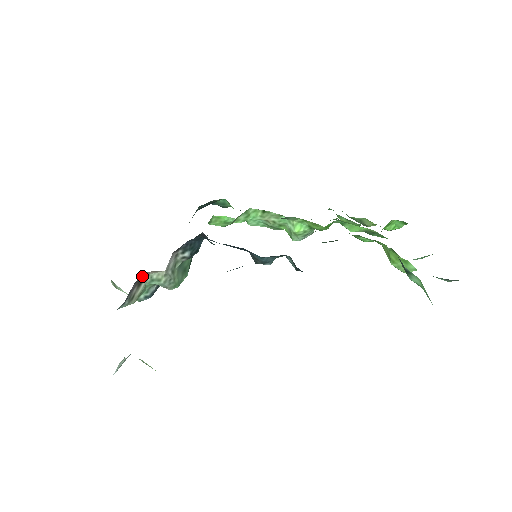
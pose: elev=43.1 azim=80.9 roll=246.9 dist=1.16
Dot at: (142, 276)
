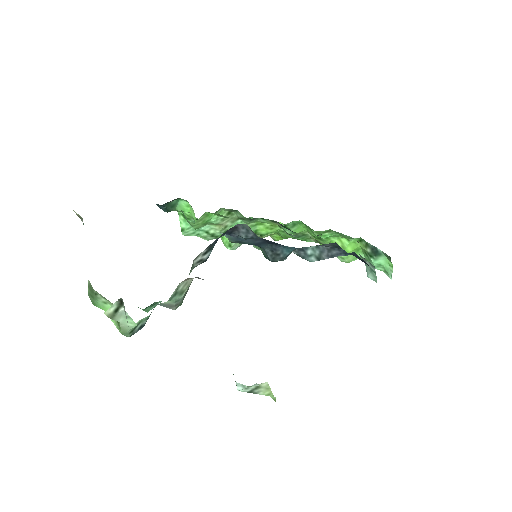
Dot at: occluded
